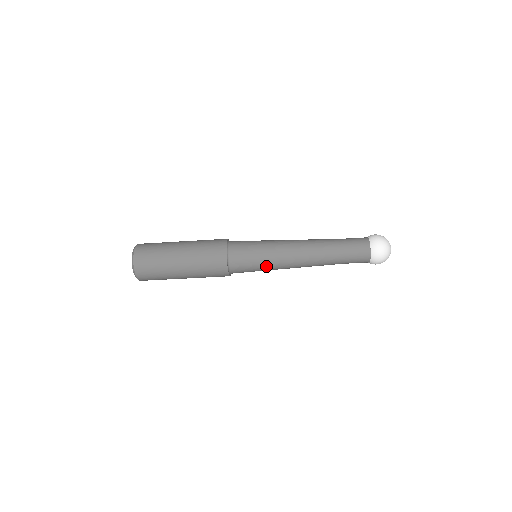
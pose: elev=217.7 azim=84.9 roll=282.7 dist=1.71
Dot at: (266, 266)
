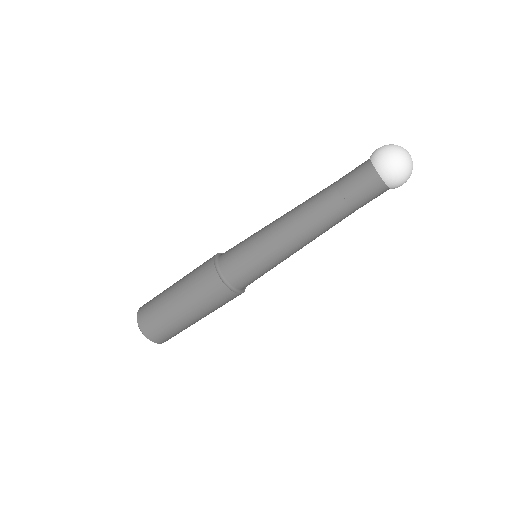
Dot at: (263, 259)
